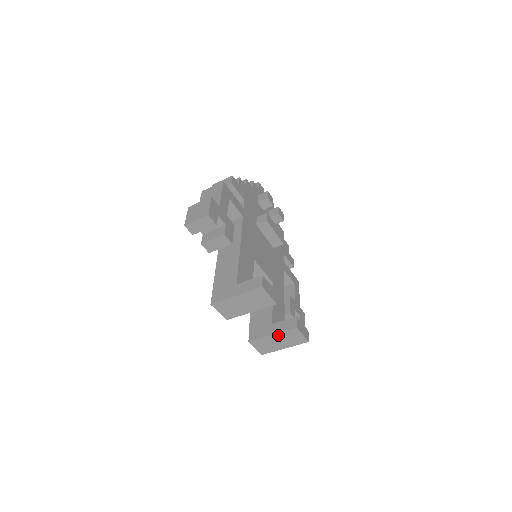
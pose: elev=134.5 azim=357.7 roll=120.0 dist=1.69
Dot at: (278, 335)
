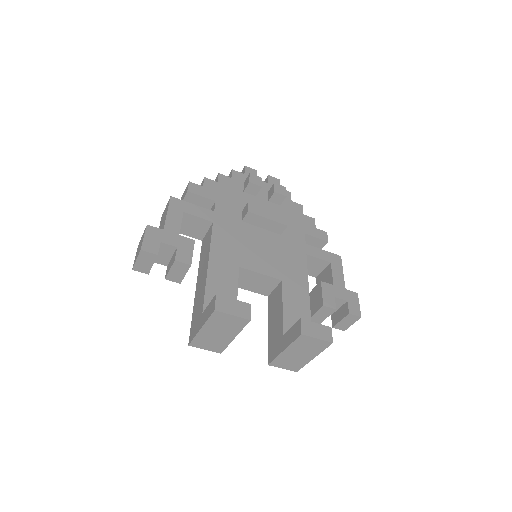
Dot at: (290, 348)
